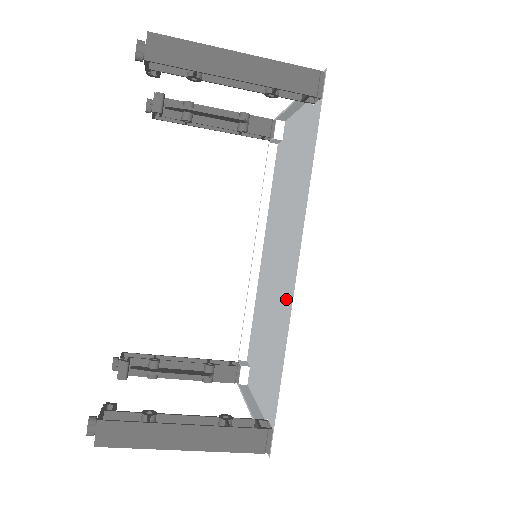
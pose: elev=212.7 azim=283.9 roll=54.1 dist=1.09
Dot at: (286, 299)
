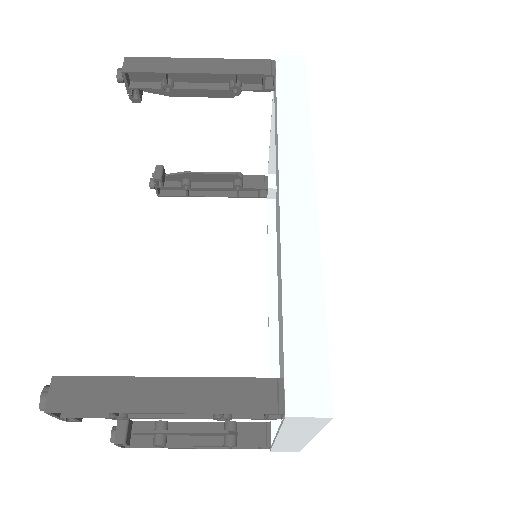
Dot at: (278, 240)
